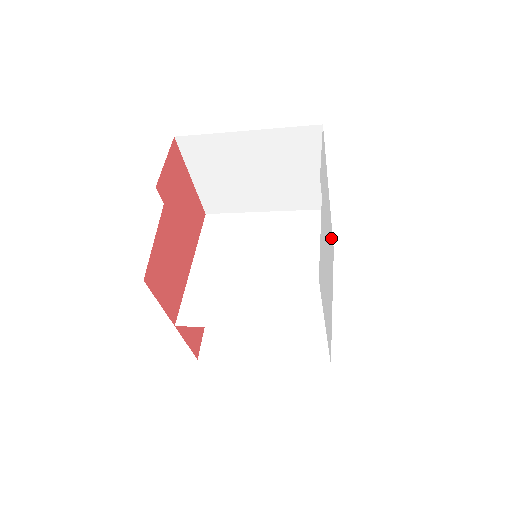
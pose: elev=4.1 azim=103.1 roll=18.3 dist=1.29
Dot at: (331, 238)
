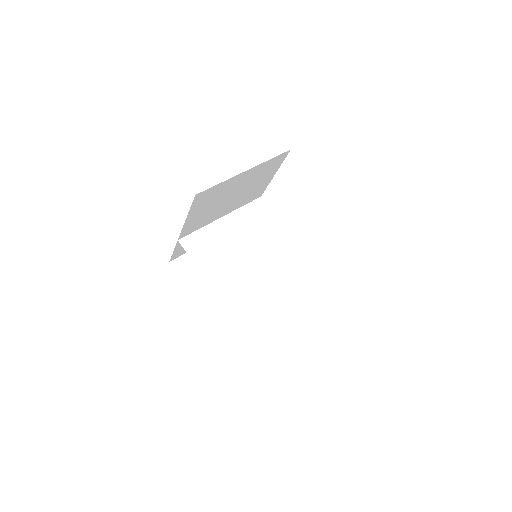
Dot at: occluded
